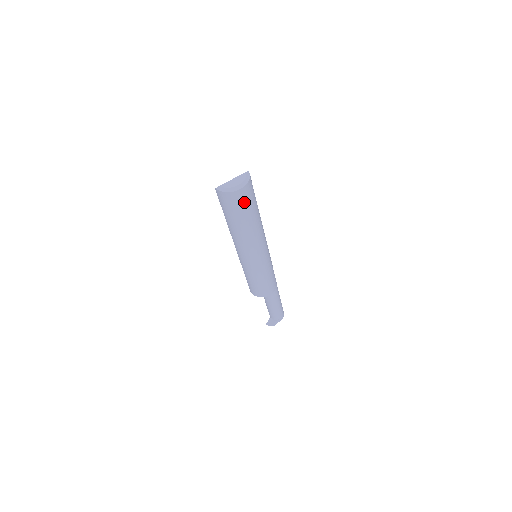
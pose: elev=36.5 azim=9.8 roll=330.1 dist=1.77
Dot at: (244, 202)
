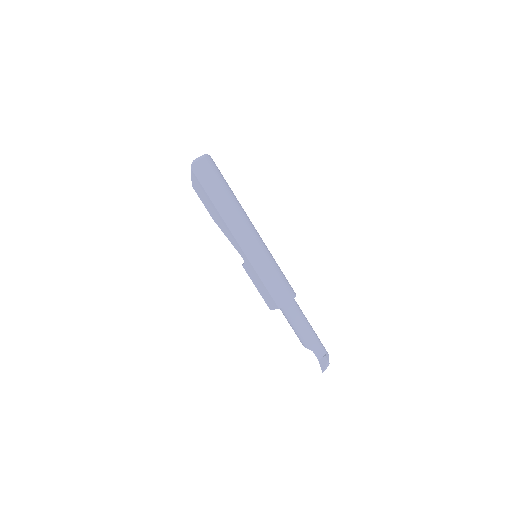
Dot at: (217, 169)
